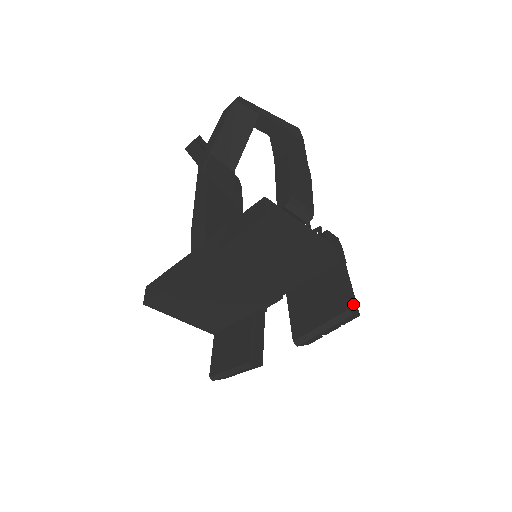
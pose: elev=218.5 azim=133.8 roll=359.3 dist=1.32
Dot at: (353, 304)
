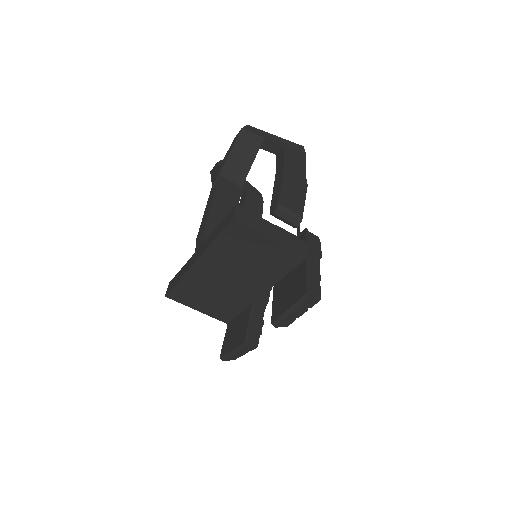
Dot at: (315, 290)
